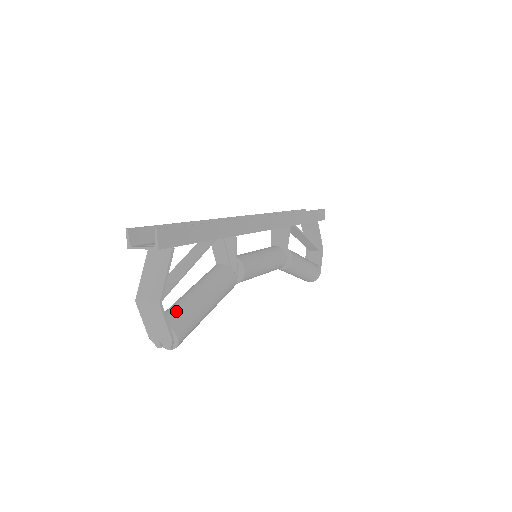
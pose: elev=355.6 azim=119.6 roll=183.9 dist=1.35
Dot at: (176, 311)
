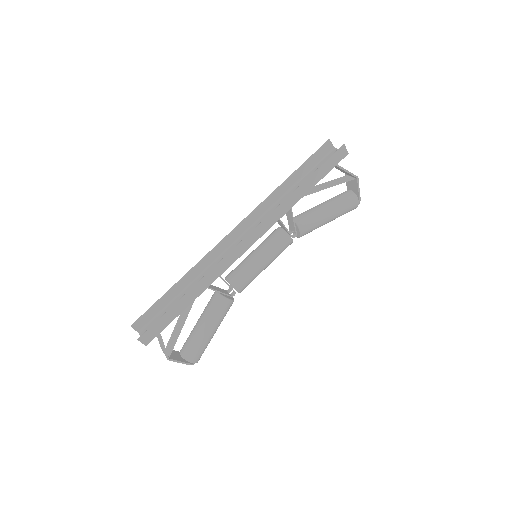
Dot at: (188, 346)
